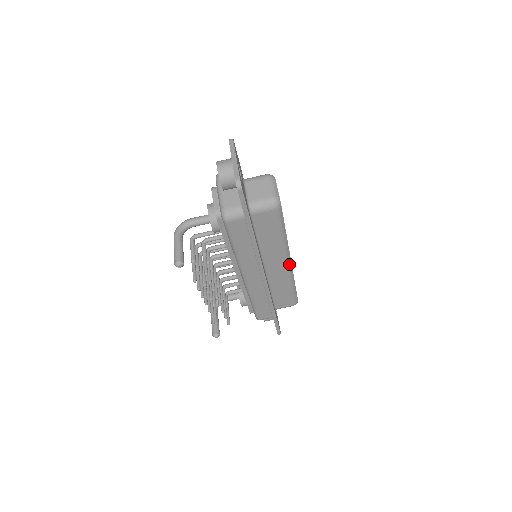
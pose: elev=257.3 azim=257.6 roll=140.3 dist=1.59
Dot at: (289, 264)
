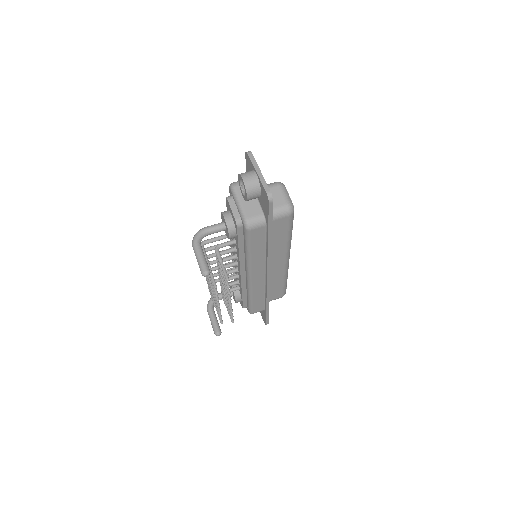
Dot at: (288, 261)
